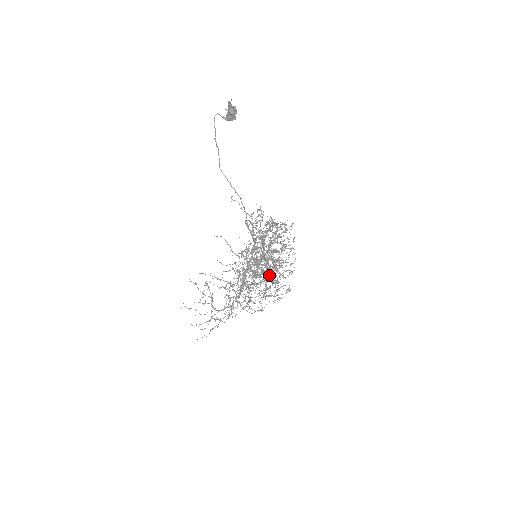
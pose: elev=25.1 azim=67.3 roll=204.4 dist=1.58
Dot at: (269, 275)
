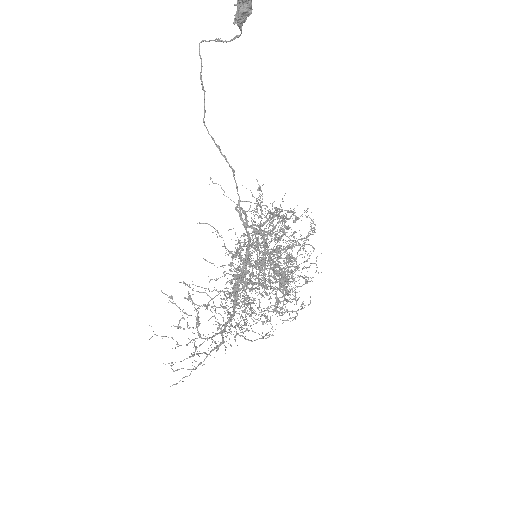
Dot at: (282, 281)
